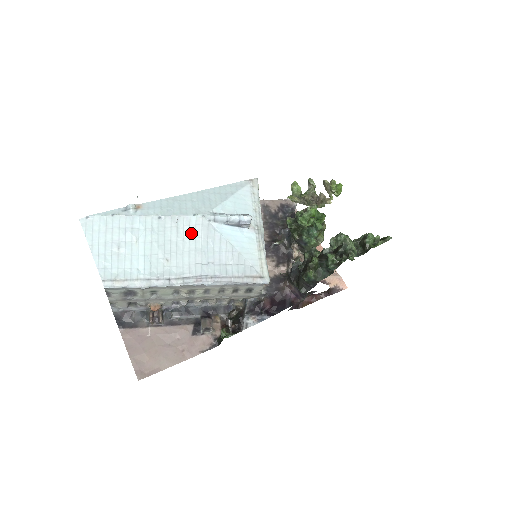
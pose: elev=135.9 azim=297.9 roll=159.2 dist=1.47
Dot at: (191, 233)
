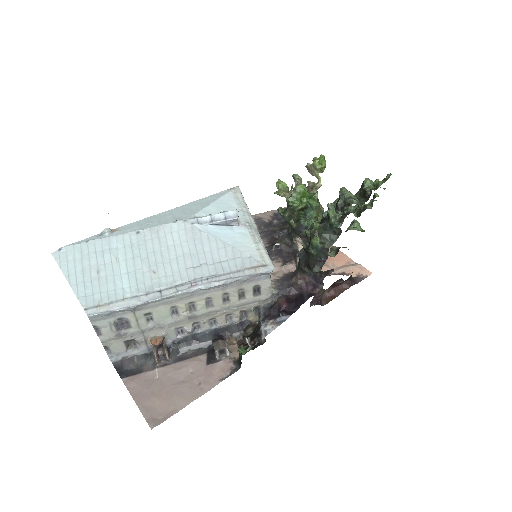
Dot at: (175, 240)
